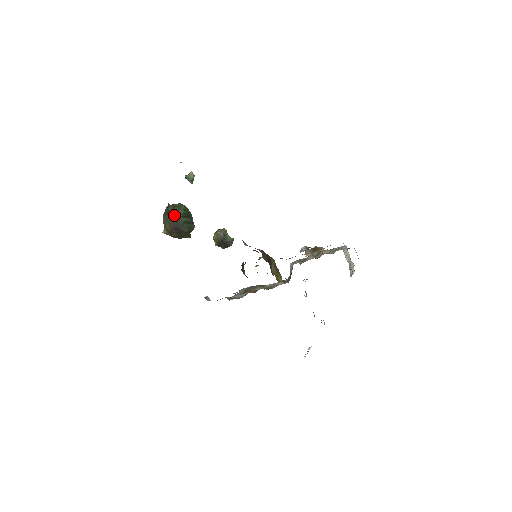
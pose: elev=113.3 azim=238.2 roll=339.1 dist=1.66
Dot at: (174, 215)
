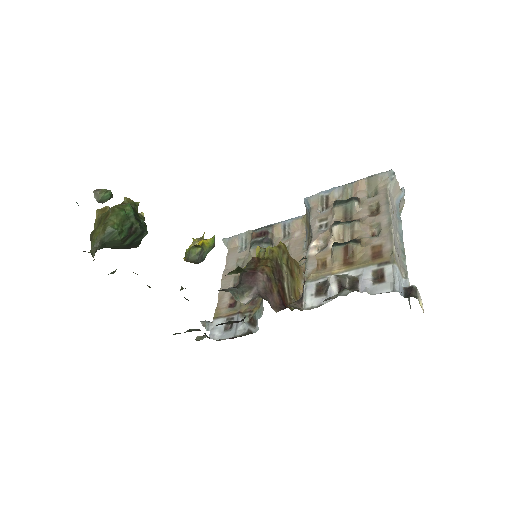
Dot at: (112, 273)
